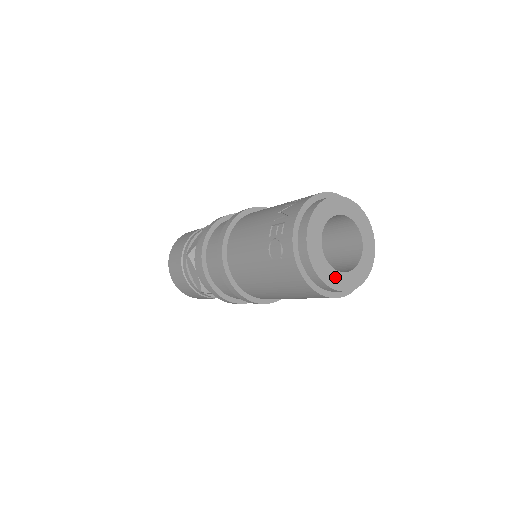
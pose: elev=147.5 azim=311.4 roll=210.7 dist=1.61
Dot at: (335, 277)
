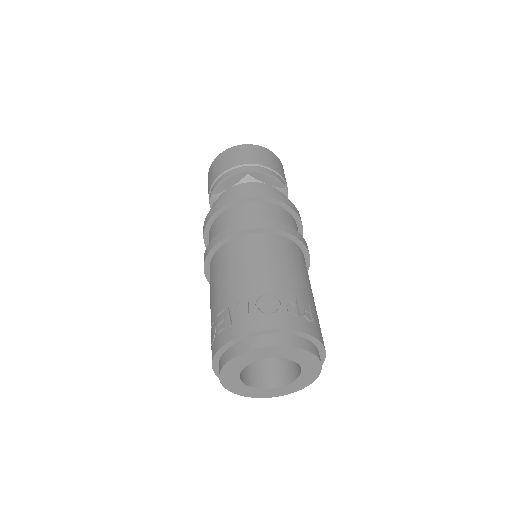
Dot at: (246, 390)
